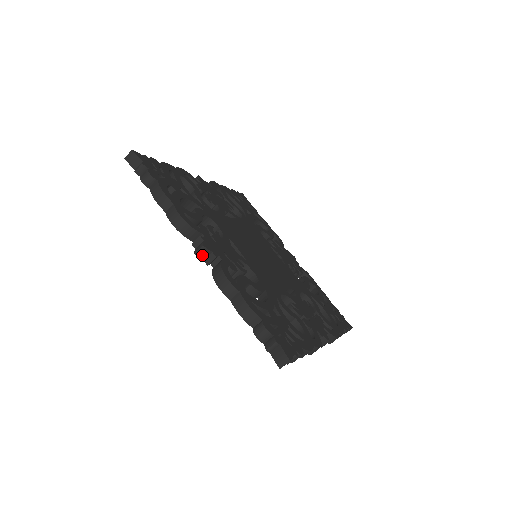
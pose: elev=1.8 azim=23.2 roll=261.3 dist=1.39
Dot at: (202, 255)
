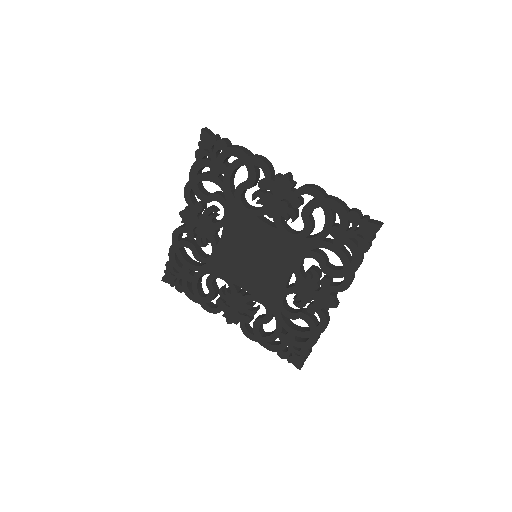
Dot at: (290, 178)
